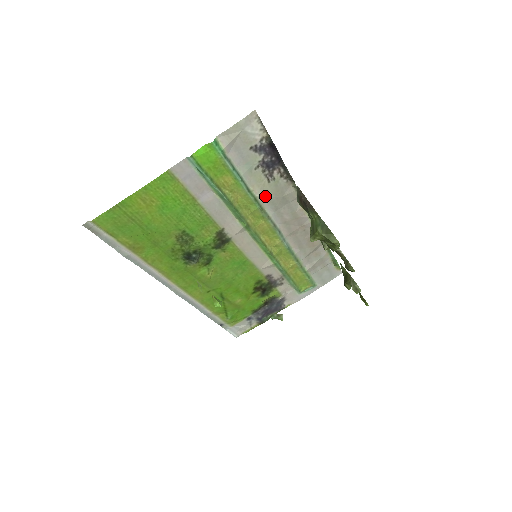
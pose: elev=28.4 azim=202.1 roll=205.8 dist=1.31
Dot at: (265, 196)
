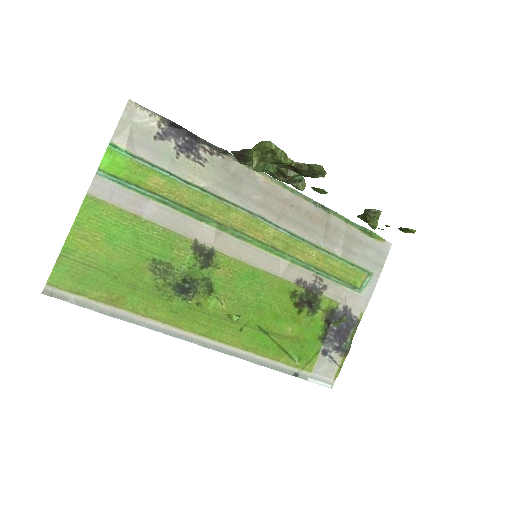
Dot at: (212, 183)
